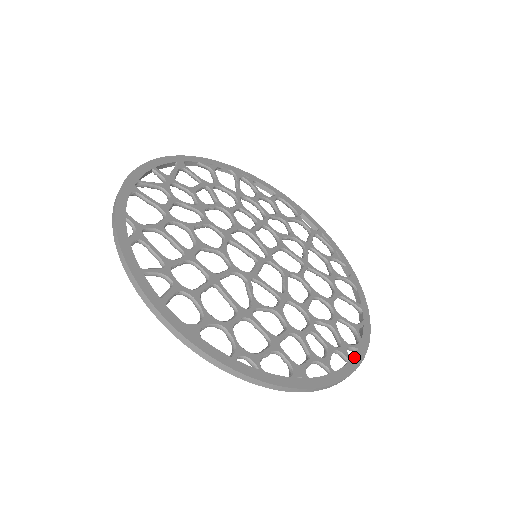
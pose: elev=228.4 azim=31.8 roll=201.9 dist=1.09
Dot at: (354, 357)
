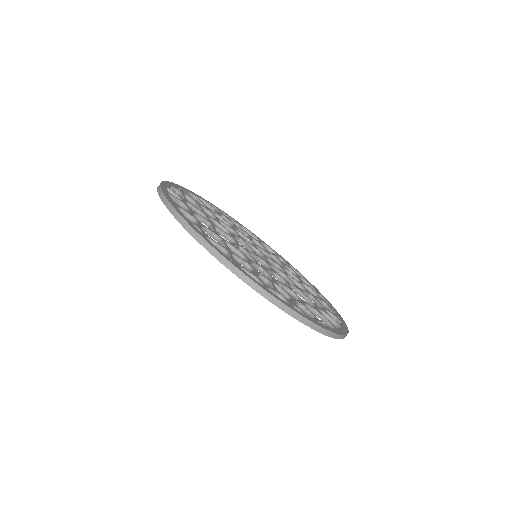
Dot at: (297, 310)
